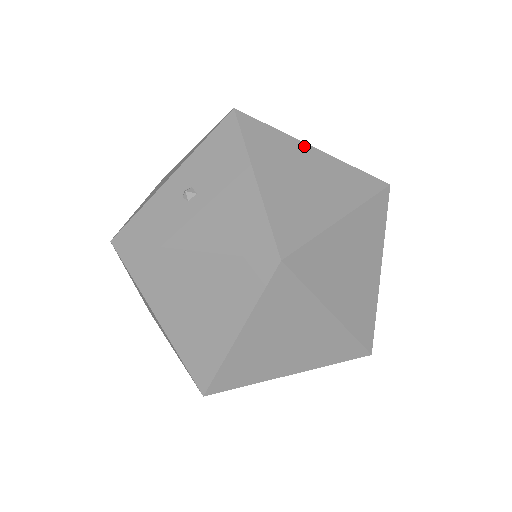
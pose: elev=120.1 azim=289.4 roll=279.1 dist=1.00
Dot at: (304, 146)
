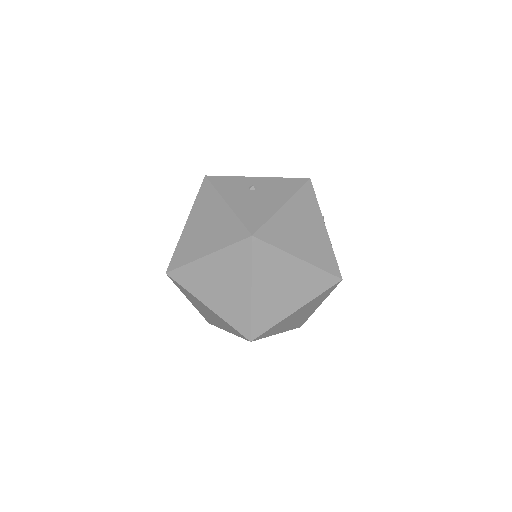
Dot at: (322, 222)
